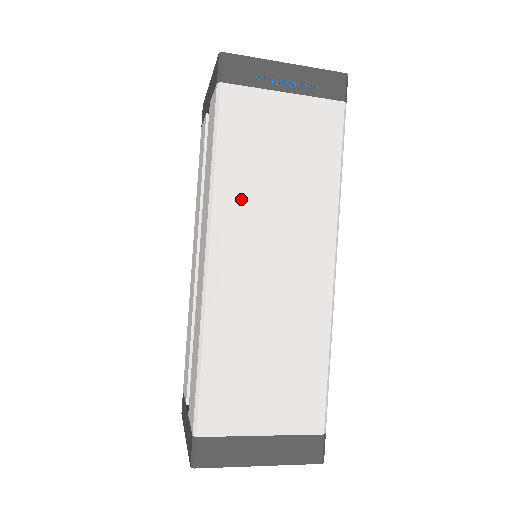
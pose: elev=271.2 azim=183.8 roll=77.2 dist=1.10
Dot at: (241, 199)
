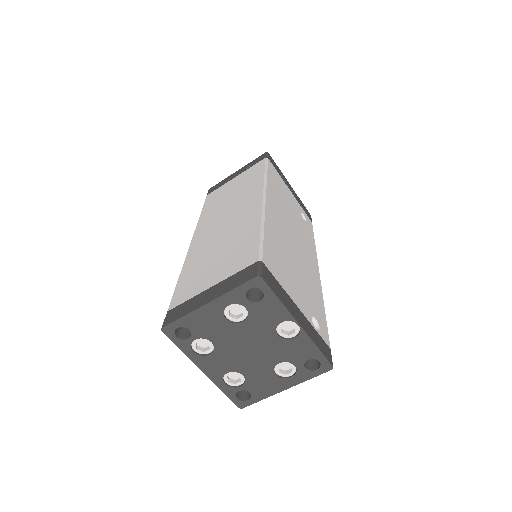
Dot at: (211, 214)
